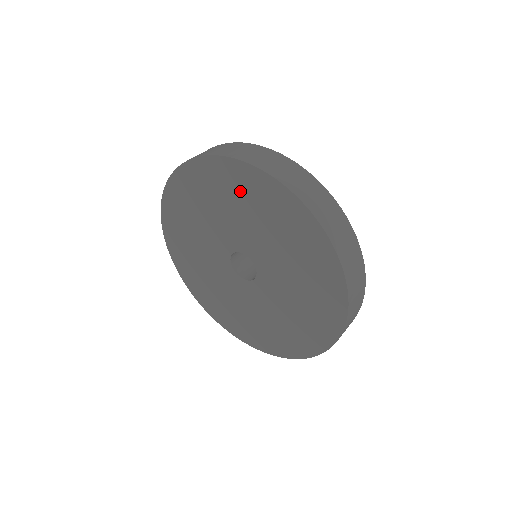
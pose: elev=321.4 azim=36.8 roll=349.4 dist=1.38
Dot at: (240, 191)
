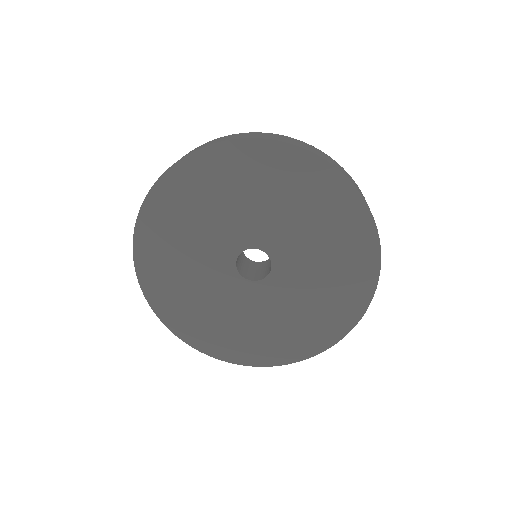
Dot at: (333, 215)
